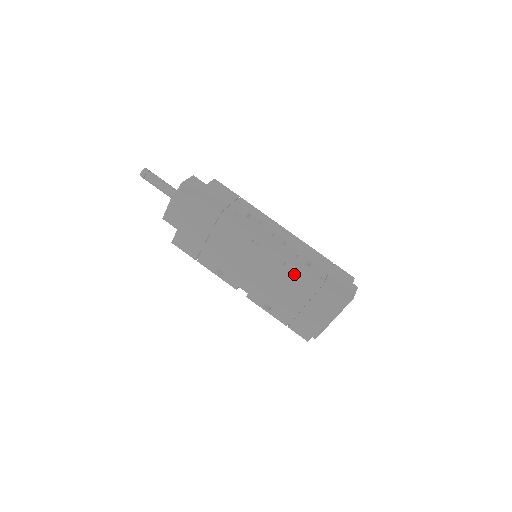
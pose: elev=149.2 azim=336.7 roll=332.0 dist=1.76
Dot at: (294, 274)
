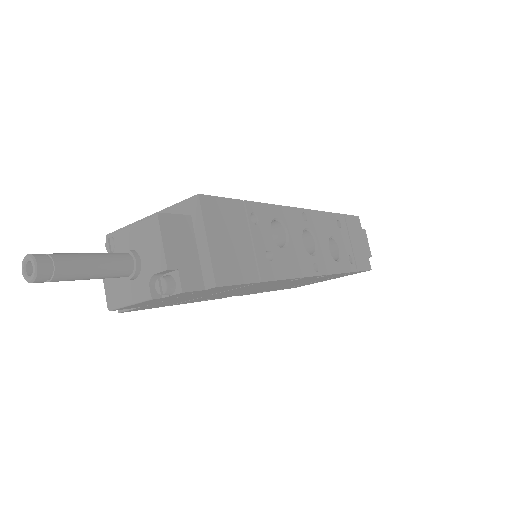
Dot at: (329, 276)
